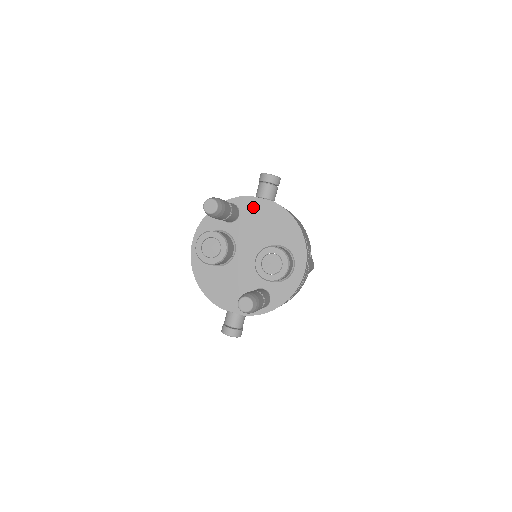
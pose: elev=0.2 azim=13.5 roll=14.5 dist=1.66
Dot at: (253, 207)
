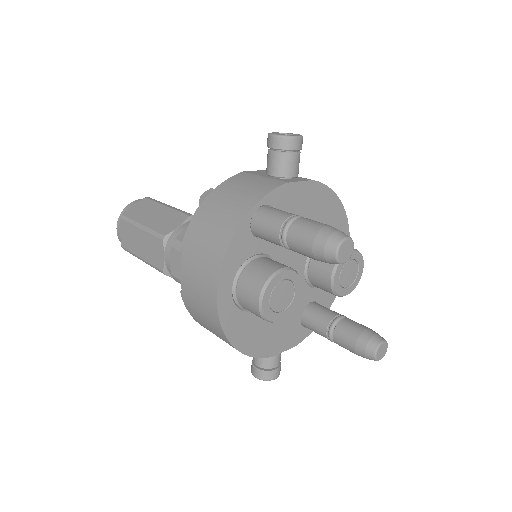
Dot at: (292, 199)
